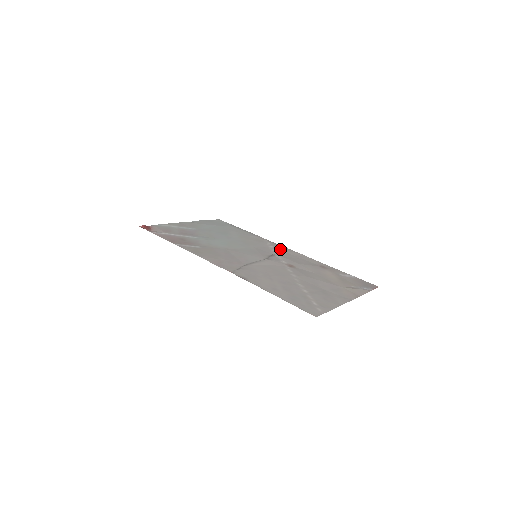
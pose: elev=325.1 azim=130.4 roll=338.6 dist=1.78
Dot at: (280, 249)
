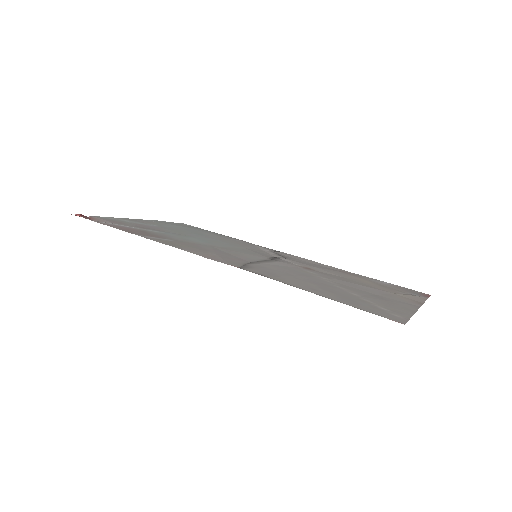
Dot at: (279, 253)
